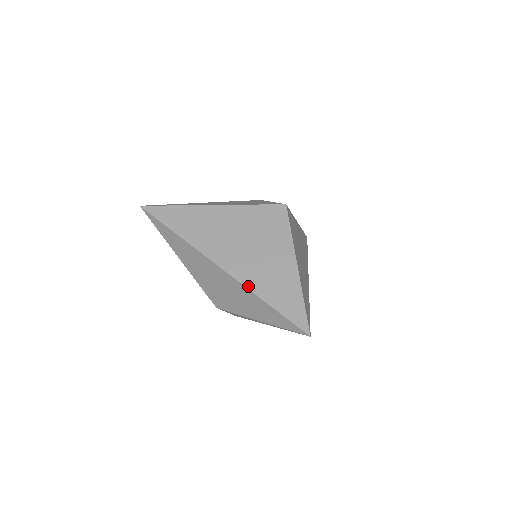
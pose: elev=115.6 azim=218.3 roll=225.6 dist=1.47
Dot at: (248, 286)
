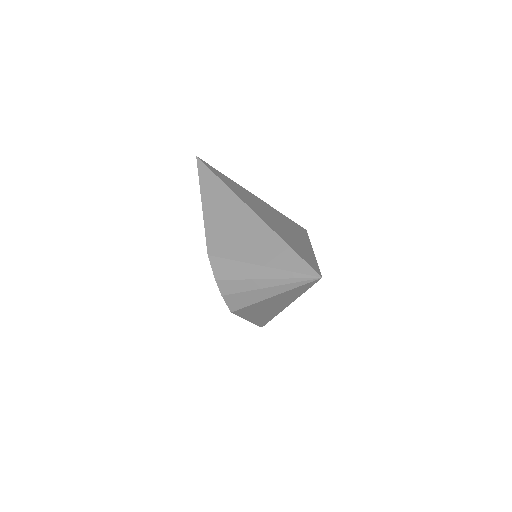
Dot at: (272, 228)
